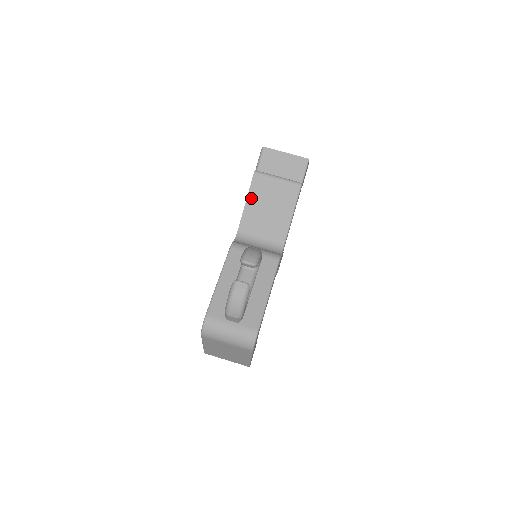
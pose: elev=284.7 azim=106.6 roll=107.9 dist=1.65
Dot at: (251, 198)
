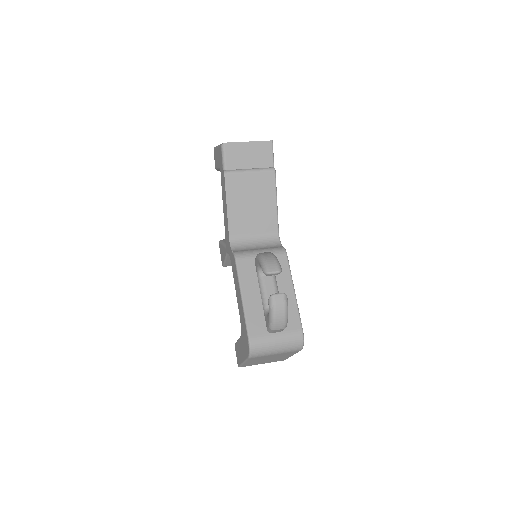
Dot at: (231, 201)
